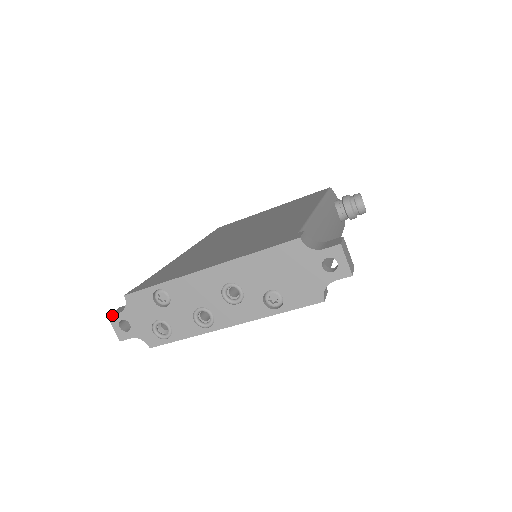
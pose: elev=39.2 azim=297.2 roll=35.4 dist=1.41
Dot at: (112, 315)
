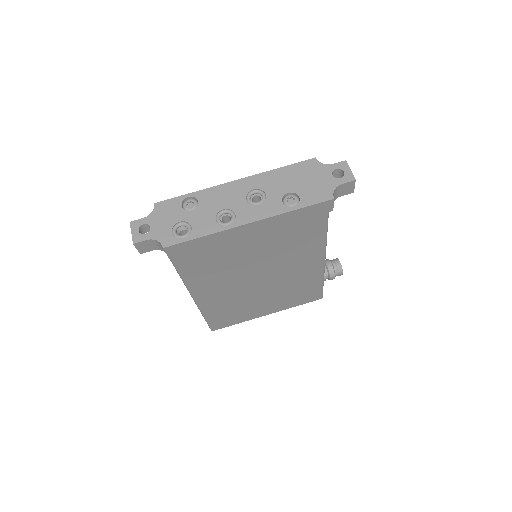
Dot at: (135, 220)
